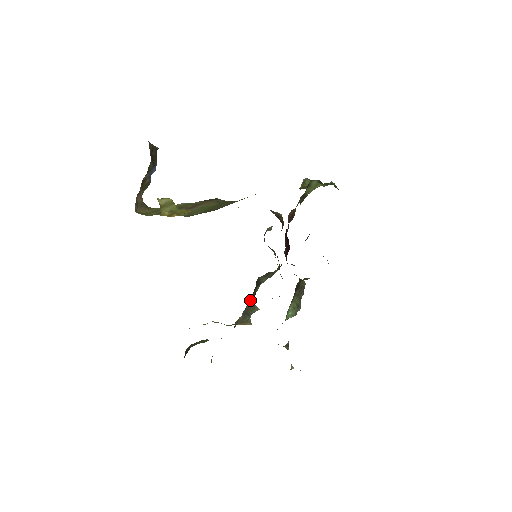
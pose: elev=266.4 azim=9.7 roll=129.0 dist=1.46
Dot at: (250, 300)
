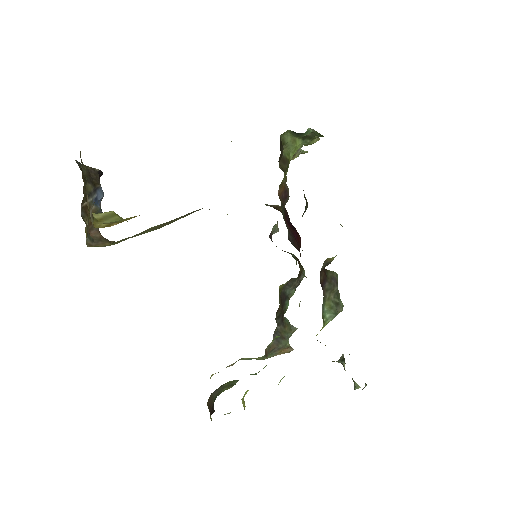
Dot at: (279, 319)
